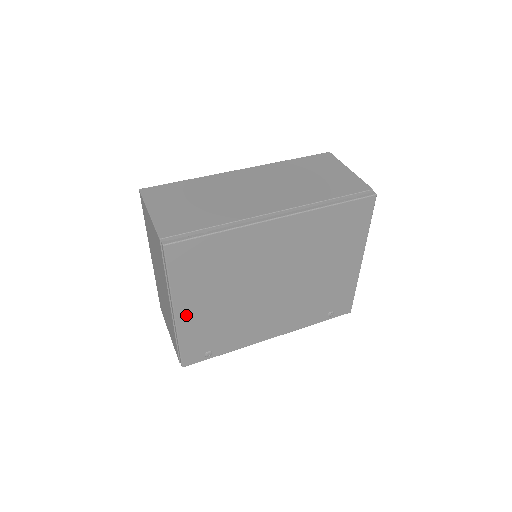
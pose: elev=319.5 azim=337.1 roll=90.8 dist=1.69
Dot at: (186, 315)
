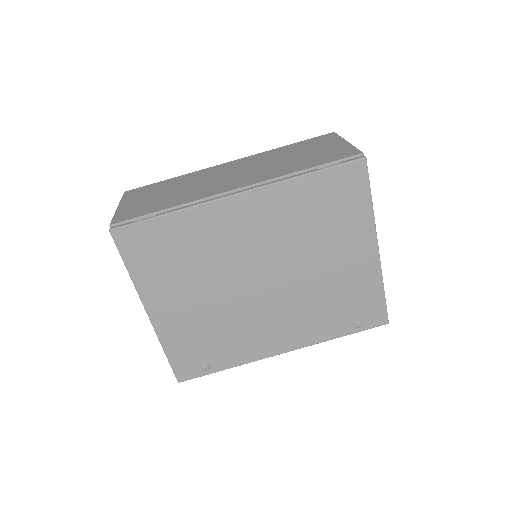
Dot at: (162, 316)
